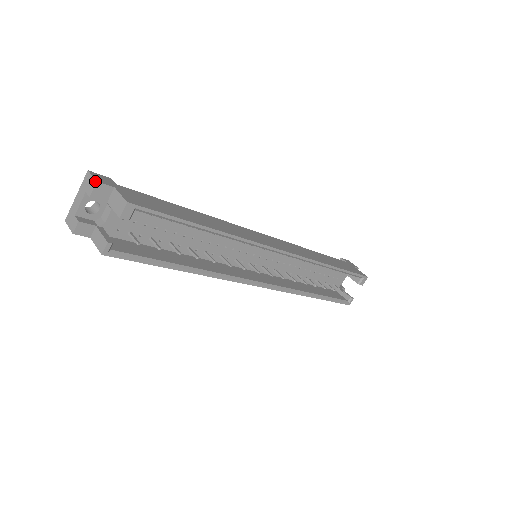
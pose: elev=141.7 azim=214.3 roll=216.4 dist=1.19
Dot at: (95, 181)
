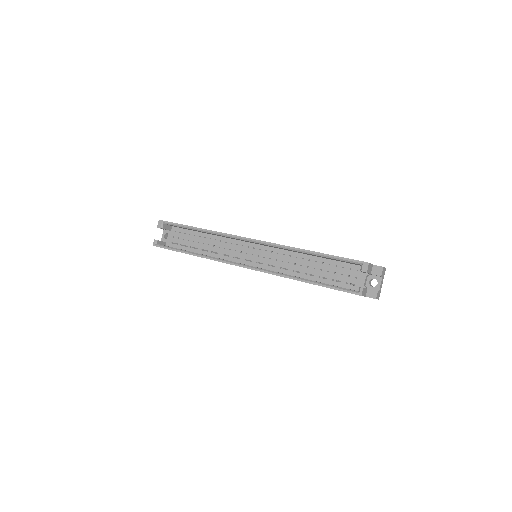
Dot at: occluded
